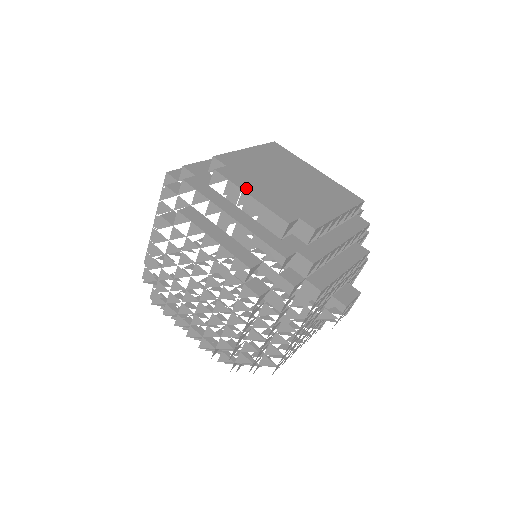
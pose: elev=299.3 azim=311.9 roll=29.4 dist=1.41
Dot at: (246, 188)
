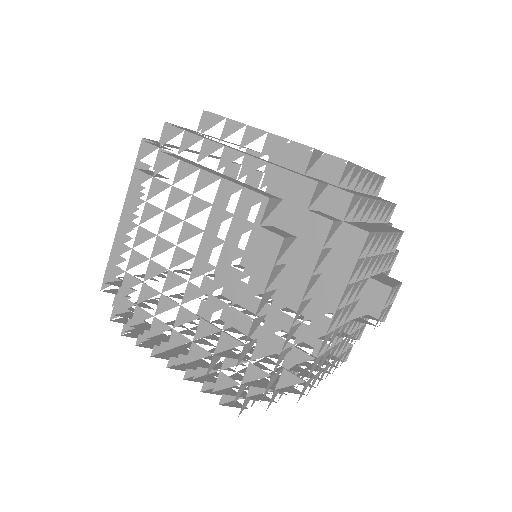
Dot at: (250, 126)
